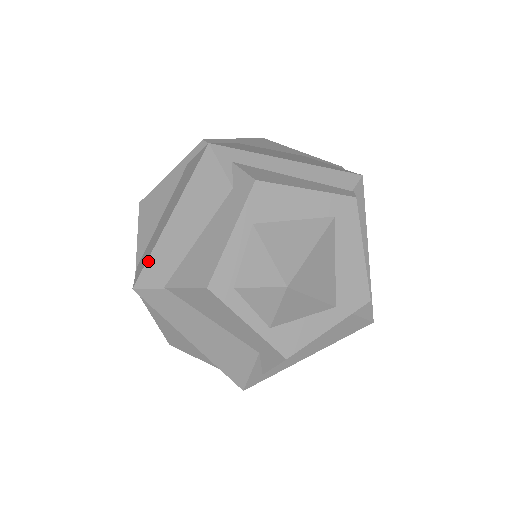
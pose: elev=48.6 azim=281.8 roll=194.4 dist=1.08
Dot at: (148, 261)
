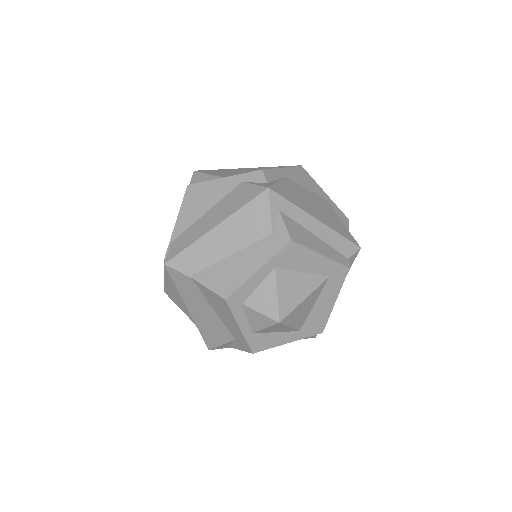
Dot at: (185, 250)
